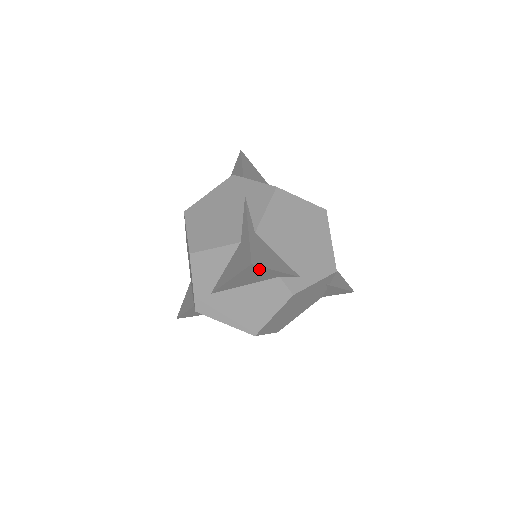
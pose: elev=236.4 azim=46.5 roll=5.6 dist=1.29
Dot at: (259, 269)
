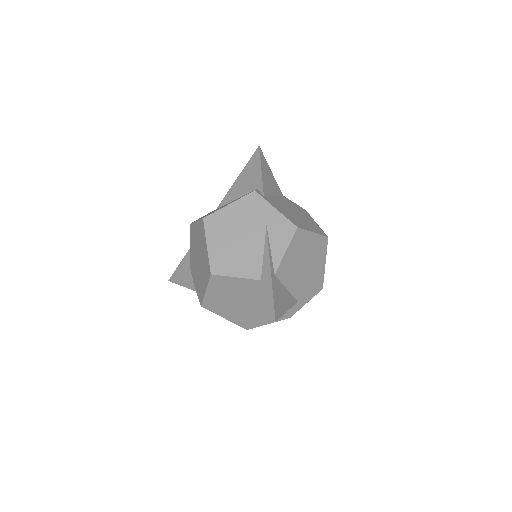
Dot at: occluded
